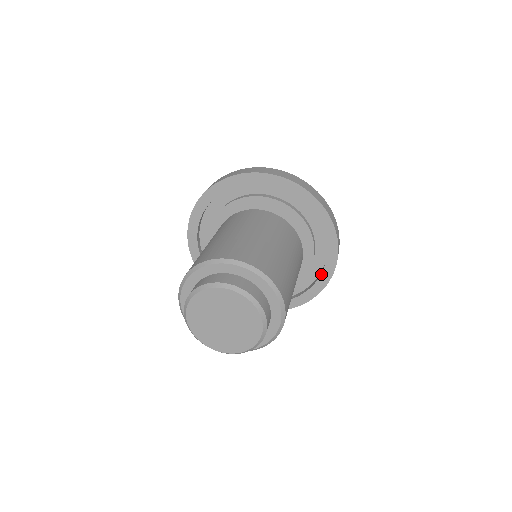
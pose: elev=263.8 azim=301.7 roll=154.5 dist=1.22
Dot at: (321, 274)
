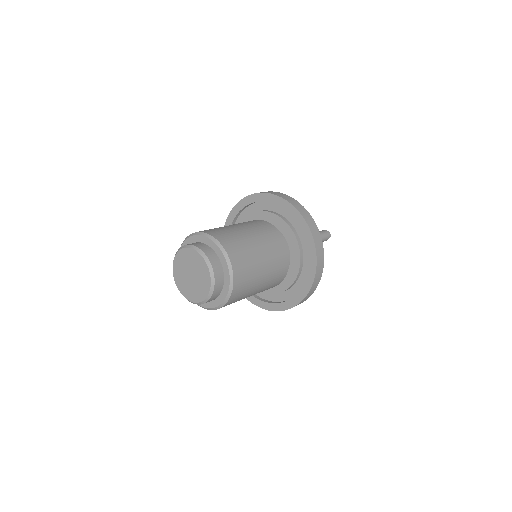
Dot at: (307, 275)
